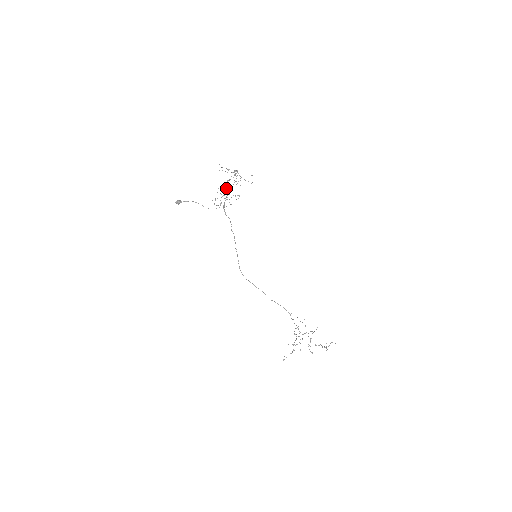
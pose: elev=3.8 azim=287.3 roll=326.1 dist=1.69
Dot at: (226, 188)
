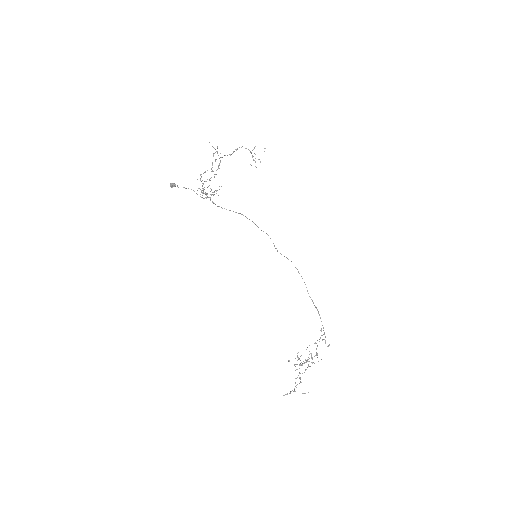
Dot at: (201, 181)
